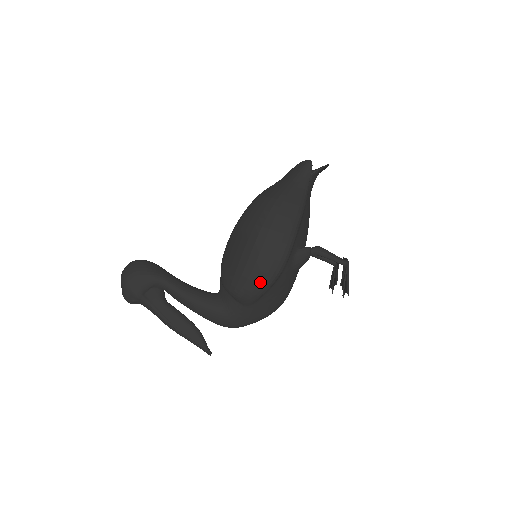
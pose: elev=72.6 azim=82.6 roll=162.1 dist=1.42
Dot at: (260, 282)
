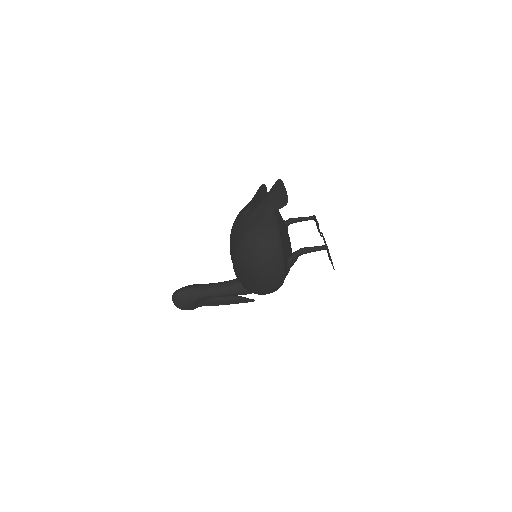
Dot at: occluded
